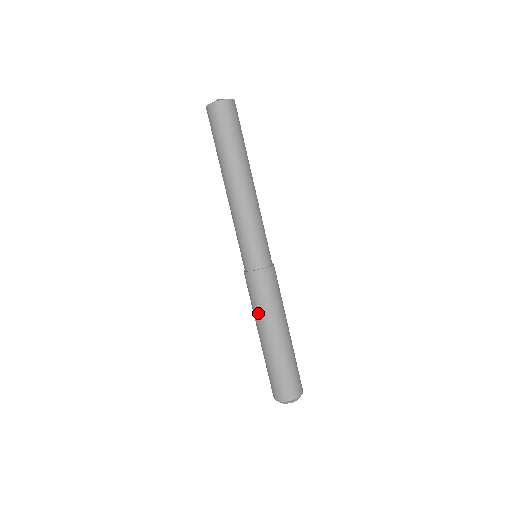
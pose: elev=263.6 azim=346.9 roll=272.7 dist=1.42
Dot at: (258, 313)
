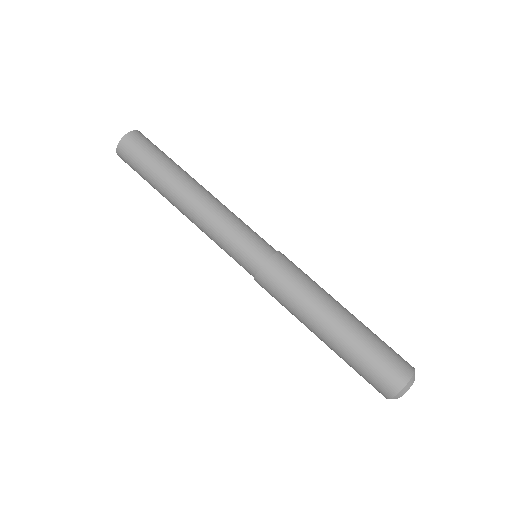
Dot at: (295, 313)
